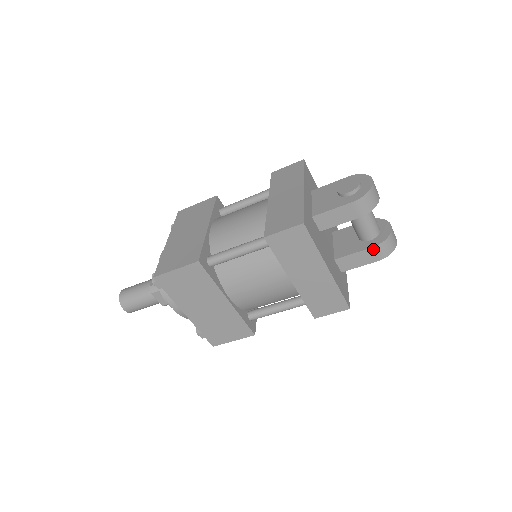
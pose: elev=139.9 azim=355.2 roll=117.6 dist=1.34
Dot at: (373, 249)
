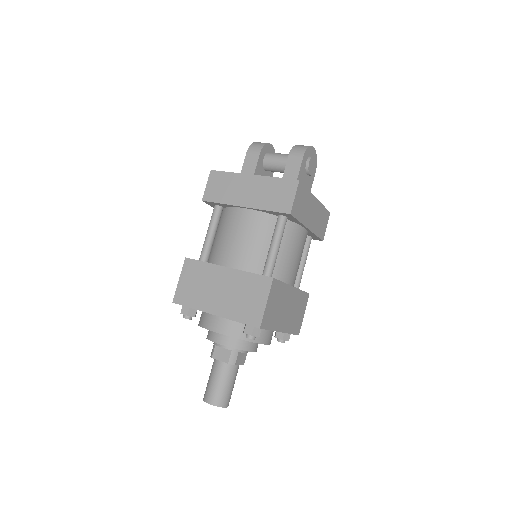
Dot at: (290, 156)
